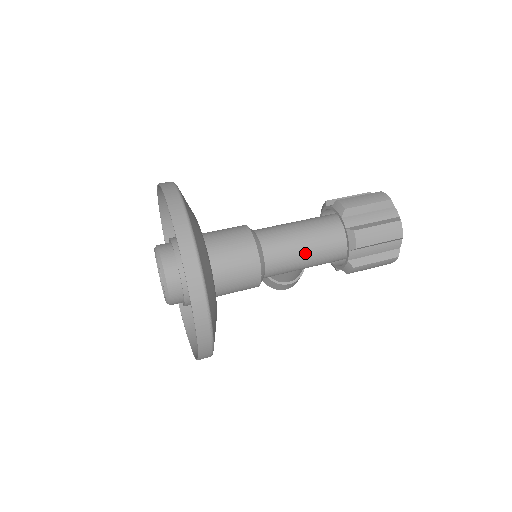
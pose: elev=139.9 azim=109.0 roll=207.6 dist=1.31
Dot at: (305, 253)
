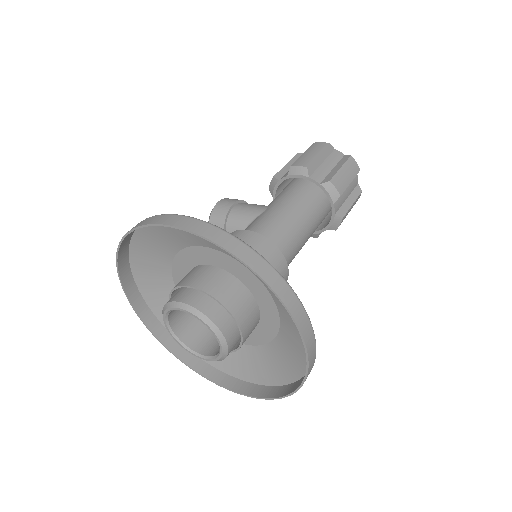
Dot at: occluded
